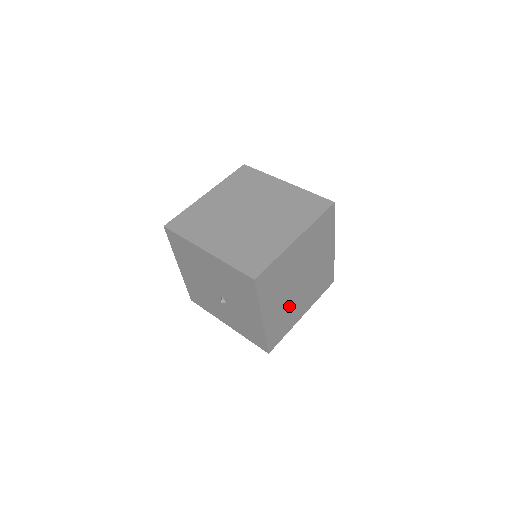
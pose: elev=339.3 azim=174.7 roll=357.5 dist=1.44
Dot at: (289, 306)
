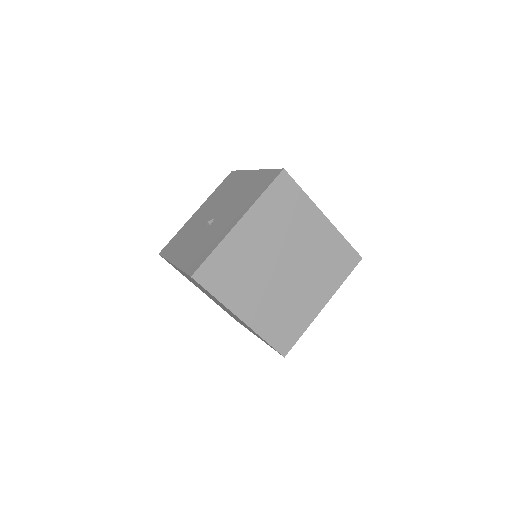
Dot at: (254, 270)
